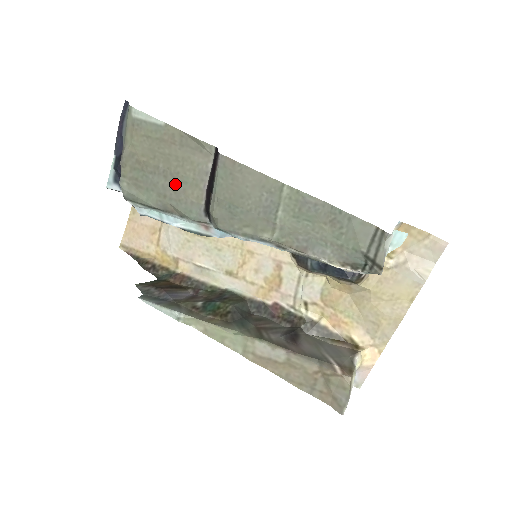
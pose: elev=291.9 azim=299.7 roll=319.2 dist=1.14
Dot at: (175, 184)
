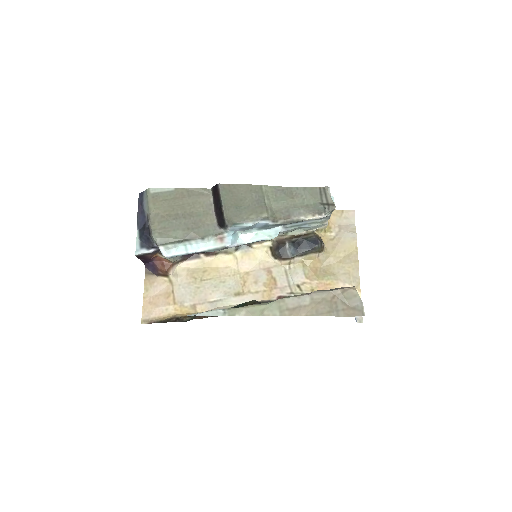
Dot at: (193, 219)
